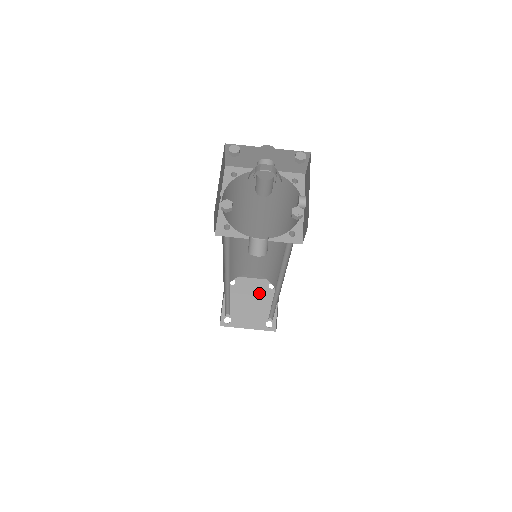
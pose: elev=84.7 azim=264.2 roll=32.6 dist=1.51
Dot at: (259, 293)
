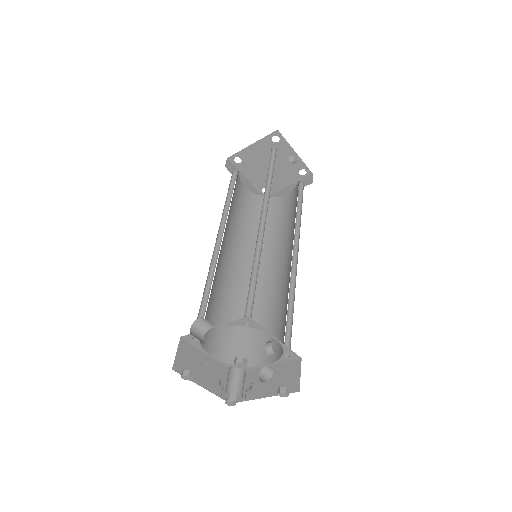
Dot at: (270, 154)
